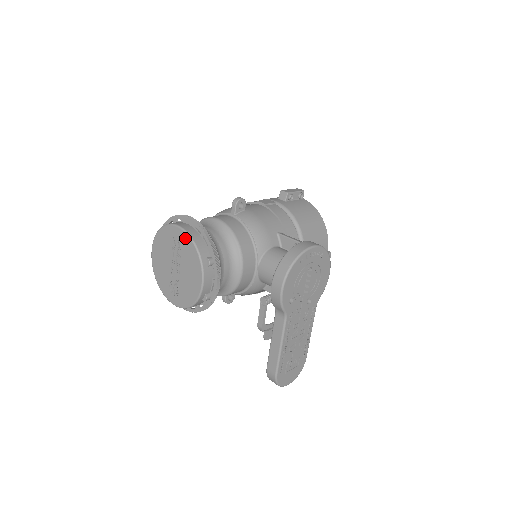
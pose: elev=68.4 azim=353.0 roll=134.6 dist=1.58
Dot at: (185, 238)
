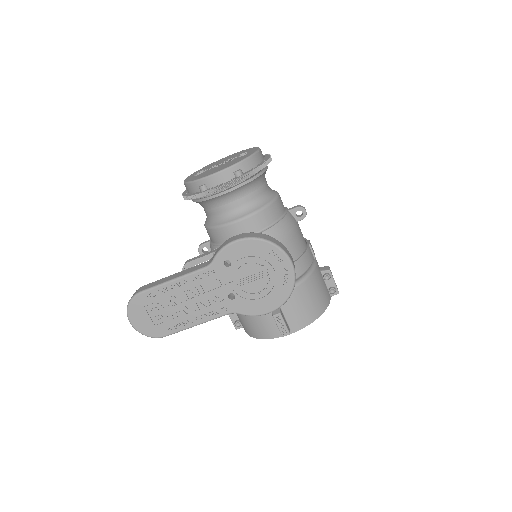
Dot at: occluded
